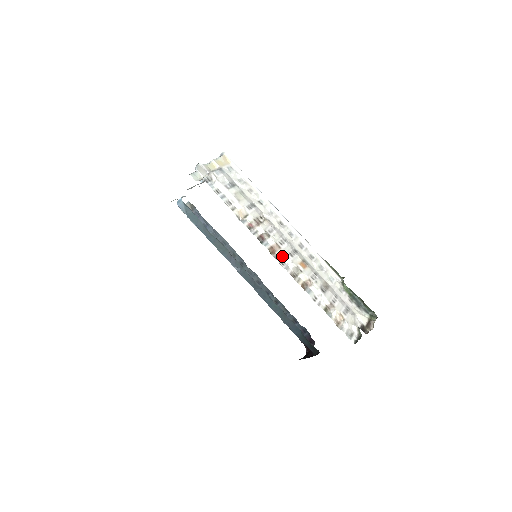
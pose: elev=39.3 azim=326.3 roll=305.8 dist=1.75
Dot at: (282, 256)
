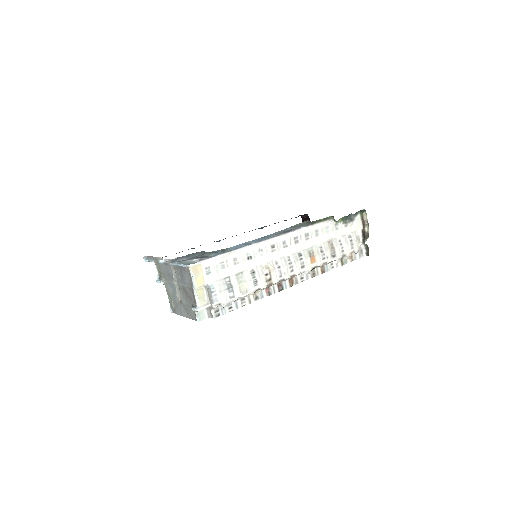
Dot at: (298, 275)
